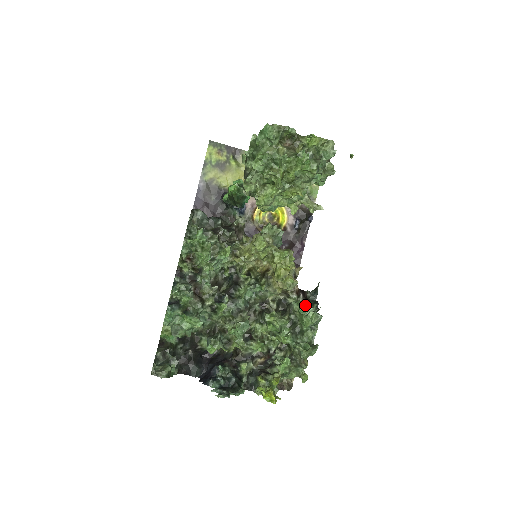
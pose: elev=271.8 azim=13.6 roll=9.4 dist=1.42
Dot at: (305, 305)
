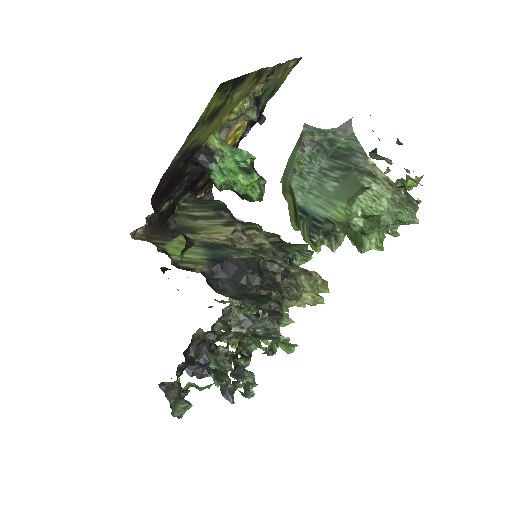
Dot at: occluded
